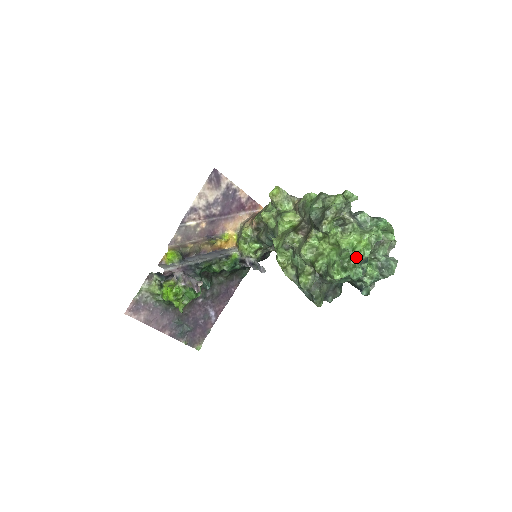
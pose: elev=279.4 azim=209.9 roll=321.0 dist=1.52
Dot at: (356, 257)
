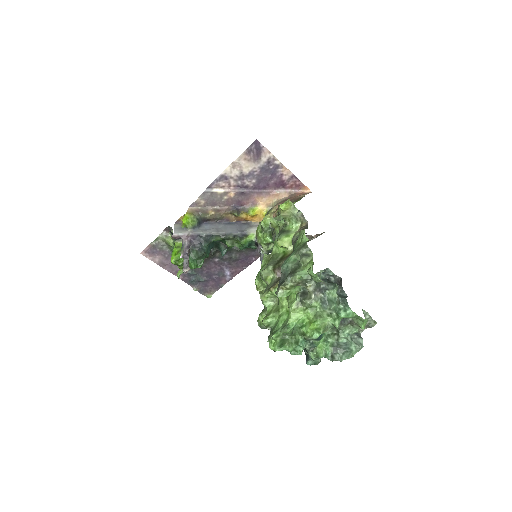
Dot at: (301, 335)
